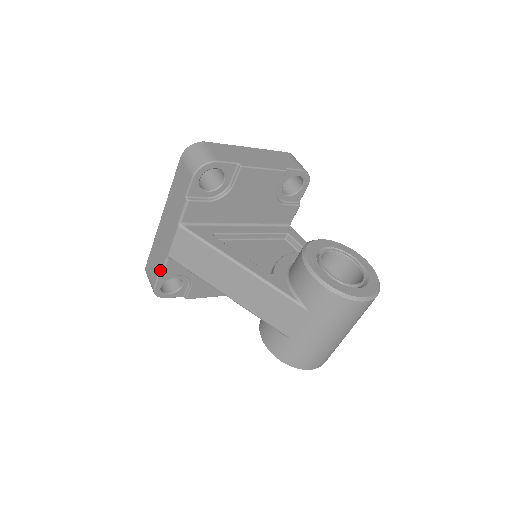
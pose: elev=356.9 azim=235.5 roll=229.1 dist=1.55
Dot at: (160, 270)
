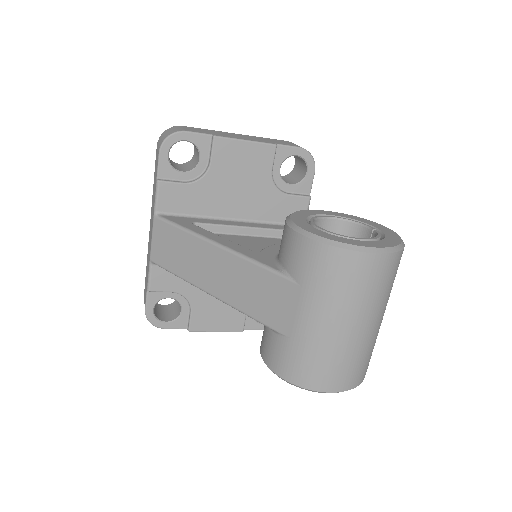
Dot at: (147, 283)
